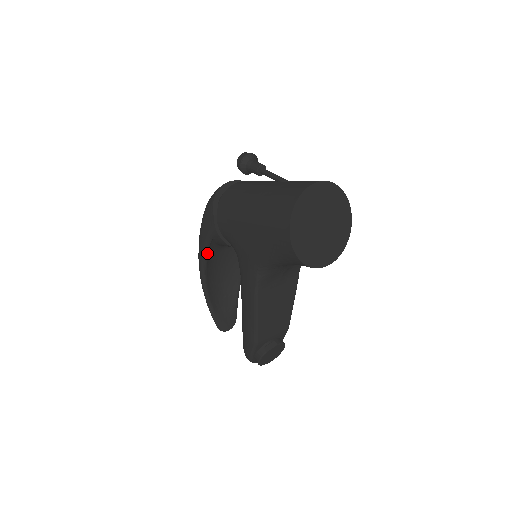
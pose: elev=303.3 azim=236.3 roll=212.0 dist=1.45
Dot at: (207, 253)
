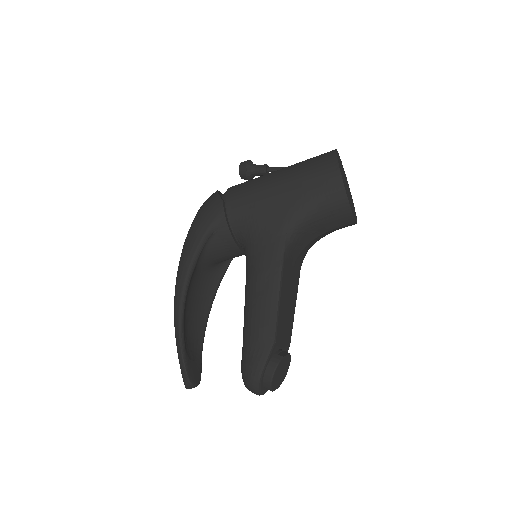
Dot at: (199, 255)
